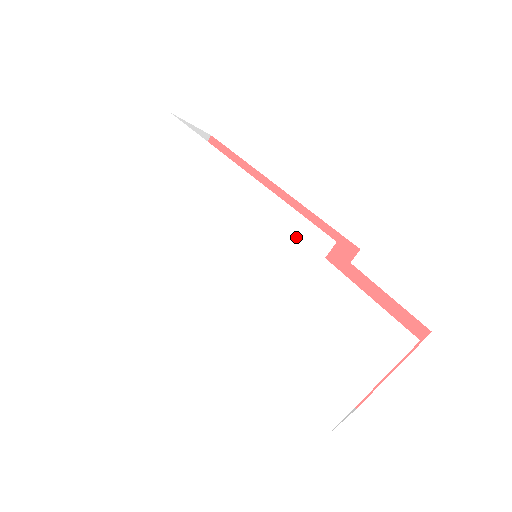
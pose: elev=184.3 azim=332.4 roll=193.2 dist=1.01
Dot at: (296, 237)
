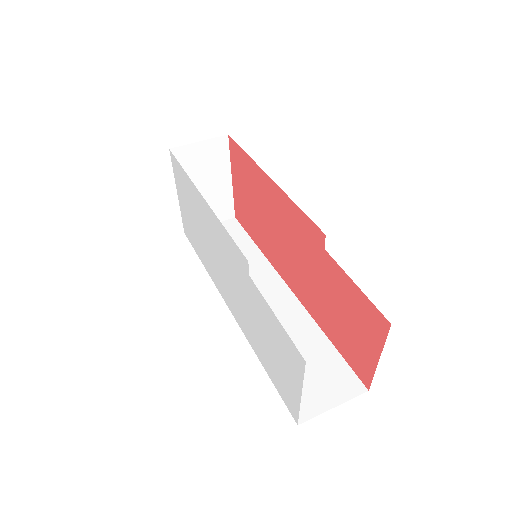
Dot at: (235, 256)
